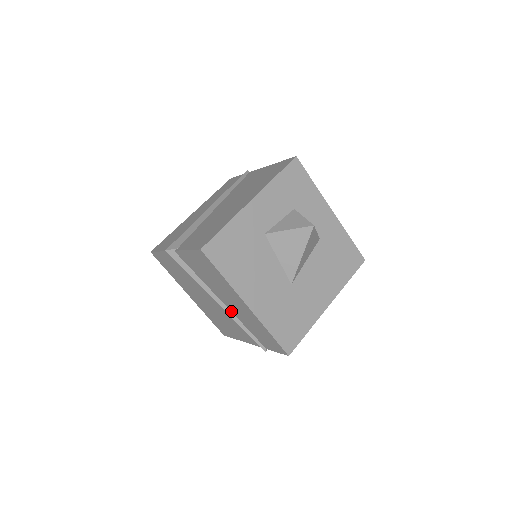
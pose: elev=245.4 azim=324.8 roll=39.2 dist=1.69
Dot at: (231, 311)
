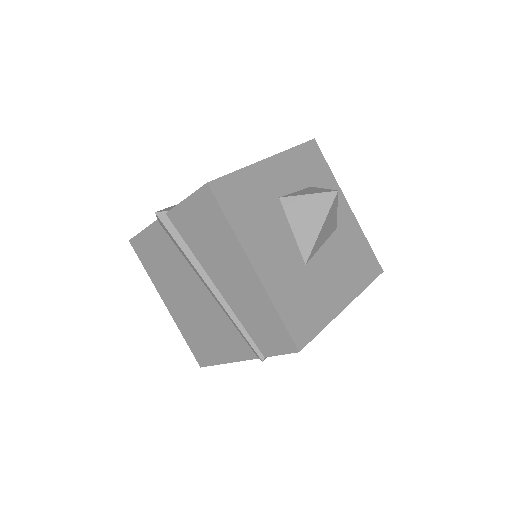
Dot at: (225, 299)
